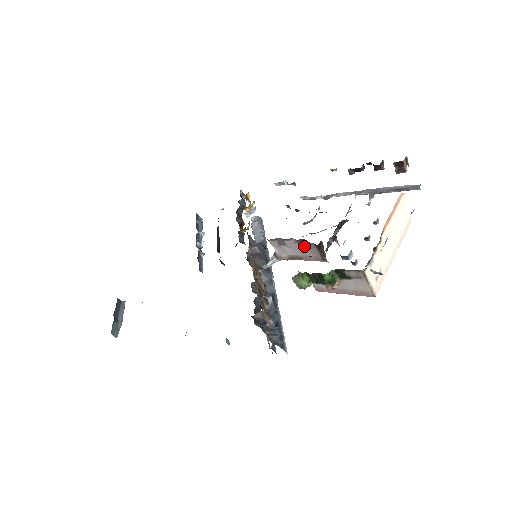
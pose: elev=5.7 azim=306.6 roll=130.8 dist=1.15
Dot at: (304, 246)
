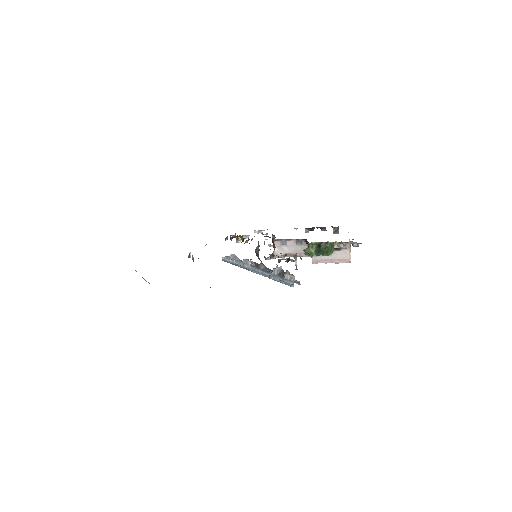
Dot at: (300, 245)
